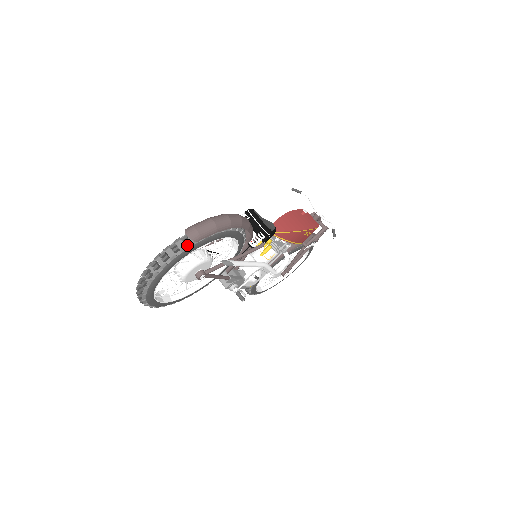
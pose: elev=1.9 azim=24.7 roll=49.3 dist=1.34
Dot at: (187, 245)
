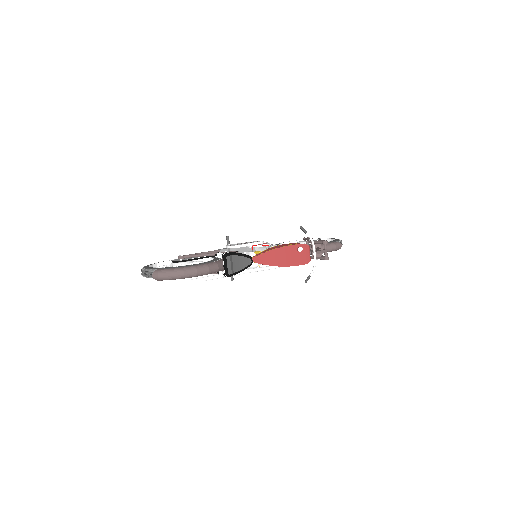
Dot at: occluded
